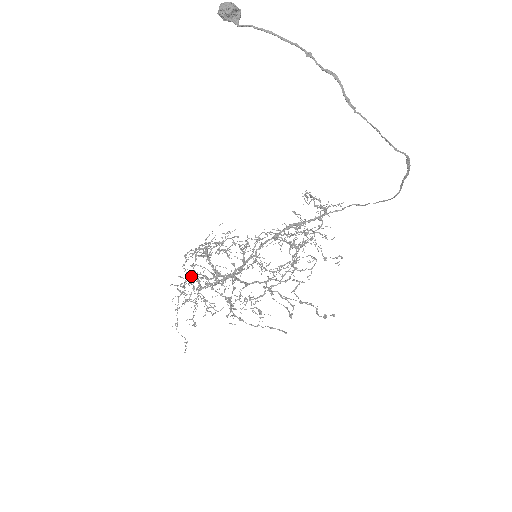
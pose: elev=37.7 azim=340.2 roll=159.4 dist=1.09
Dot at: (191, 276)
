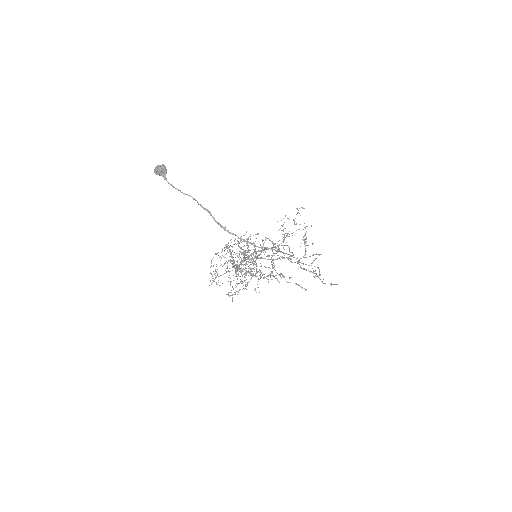
Dot at: (237, 253)
